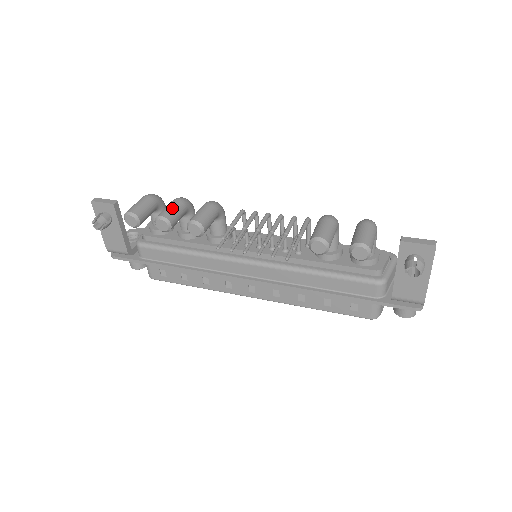
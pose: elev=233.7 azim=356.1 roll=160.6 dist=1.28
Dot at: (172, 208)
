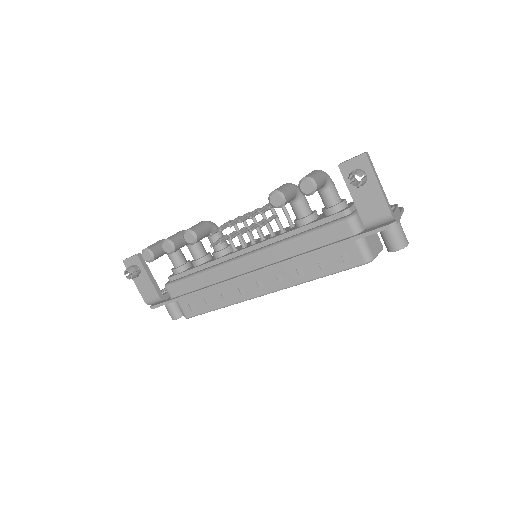
Dot at: (174, 235)
